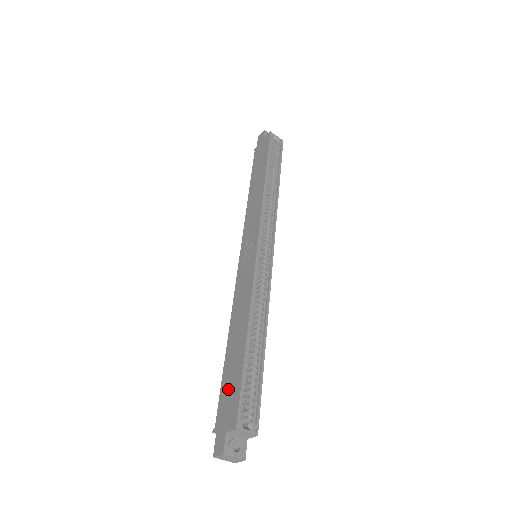
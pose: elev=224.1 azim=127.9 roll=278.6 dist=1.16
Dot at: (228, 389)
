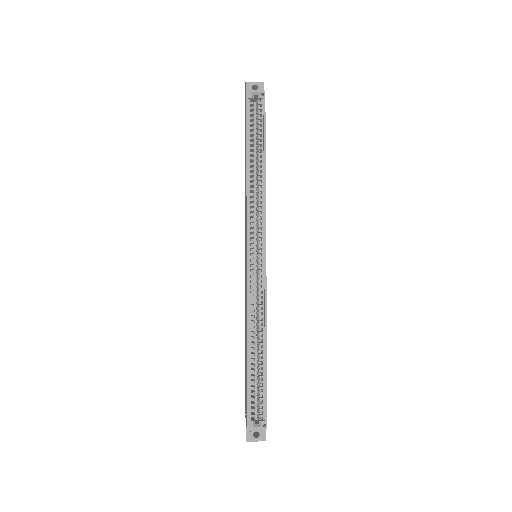
Dot at: occluded
